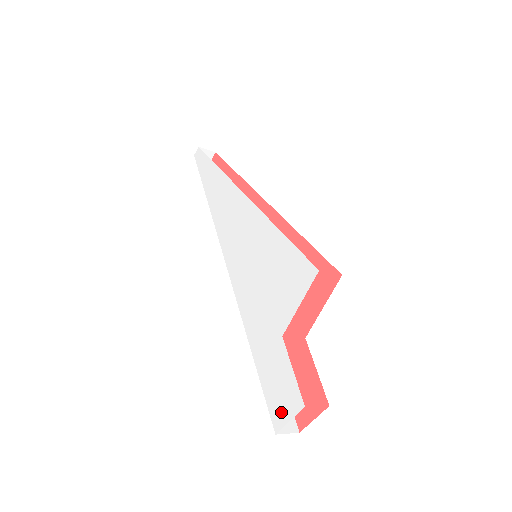
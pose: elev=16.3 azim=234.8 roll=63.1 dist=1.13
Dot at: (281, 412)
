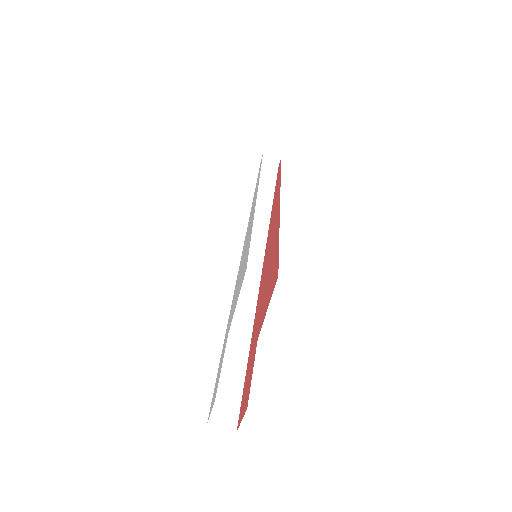
Dot at: (212, 404)
